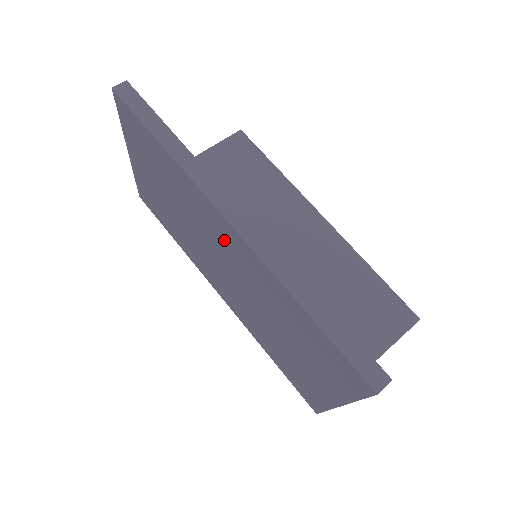
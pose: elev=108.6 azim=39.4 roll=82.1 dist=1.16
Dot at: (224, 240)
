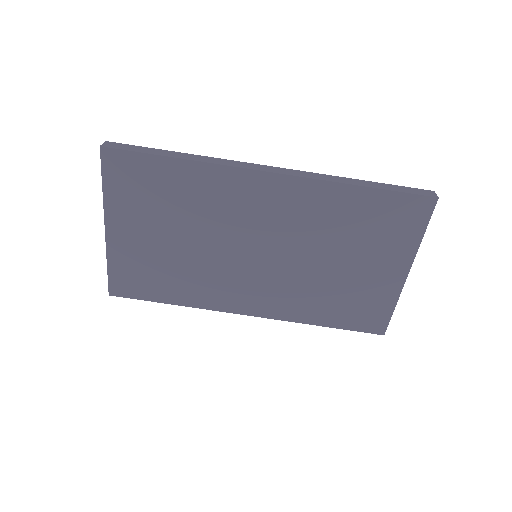
Dot at: (261, 205)
